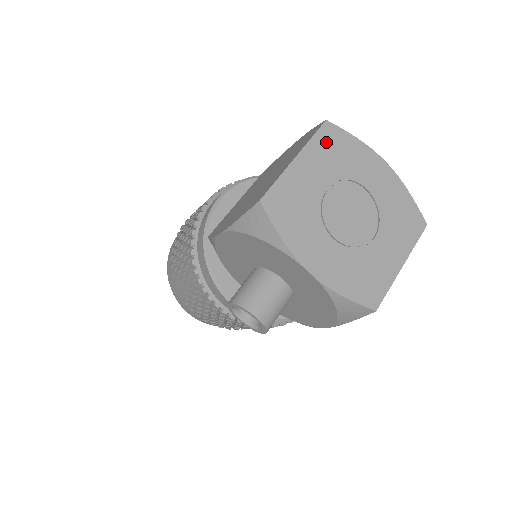
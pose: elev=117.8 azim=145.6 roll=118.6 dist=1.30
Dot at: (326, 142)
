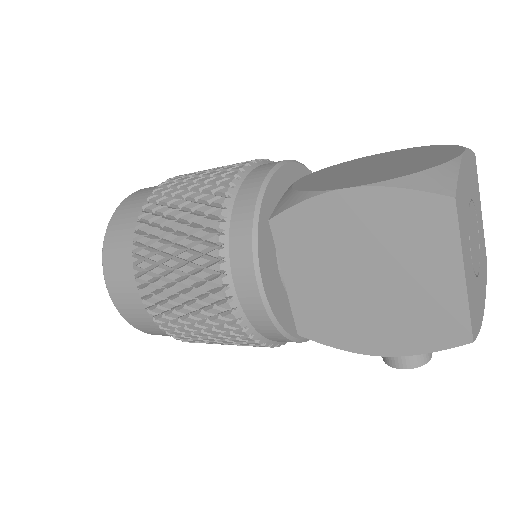
Dot at: (461, 218)
